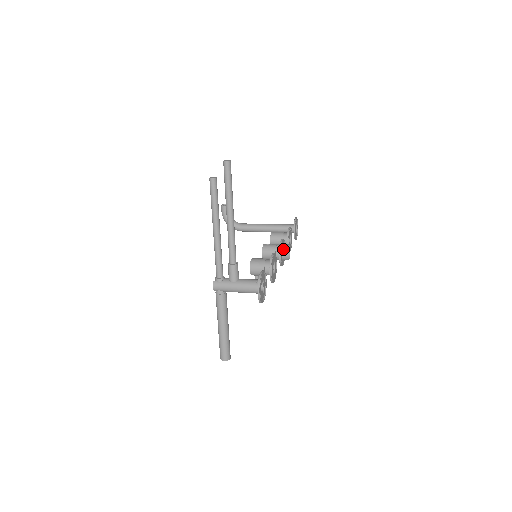
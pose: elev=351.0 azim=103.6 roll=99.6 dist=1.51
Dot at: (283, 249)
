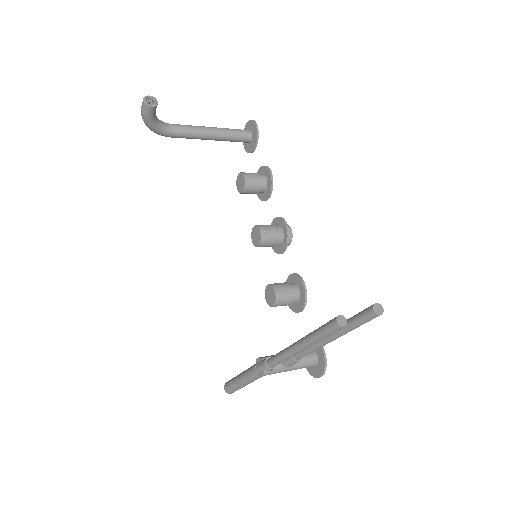
Dot at: occluded
